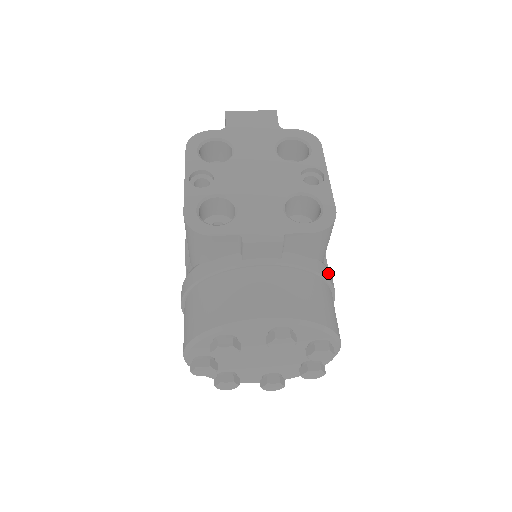
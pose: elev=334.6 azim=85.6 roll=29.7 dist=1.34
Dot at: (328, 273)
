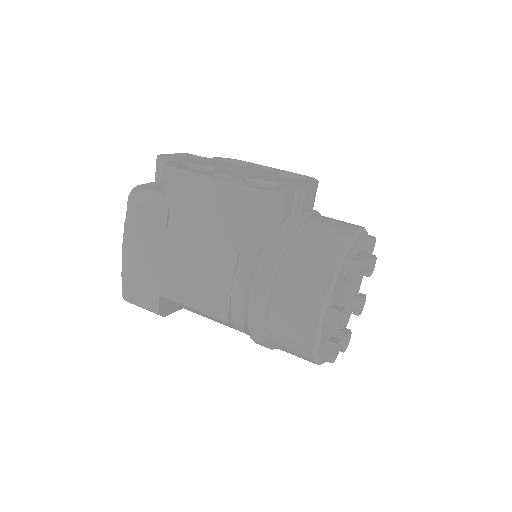
Dot at: occluded
